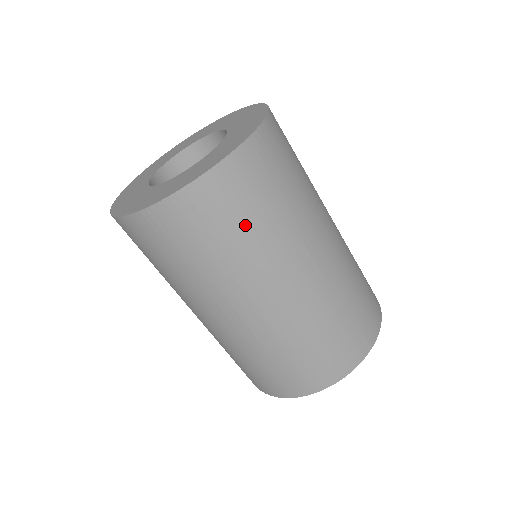
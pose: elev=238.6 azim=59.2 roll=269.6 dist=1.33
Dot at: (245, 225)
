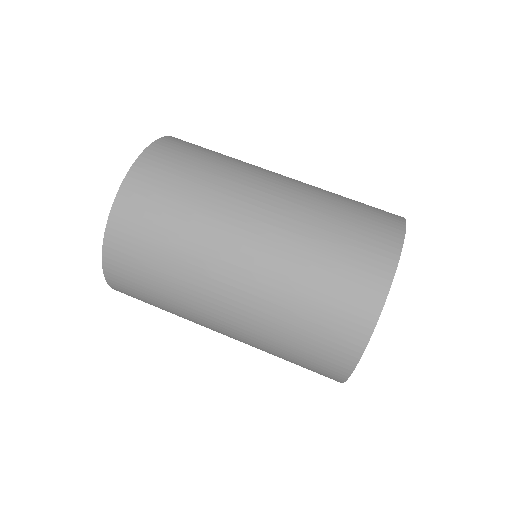
Dot at: (182, 190)
